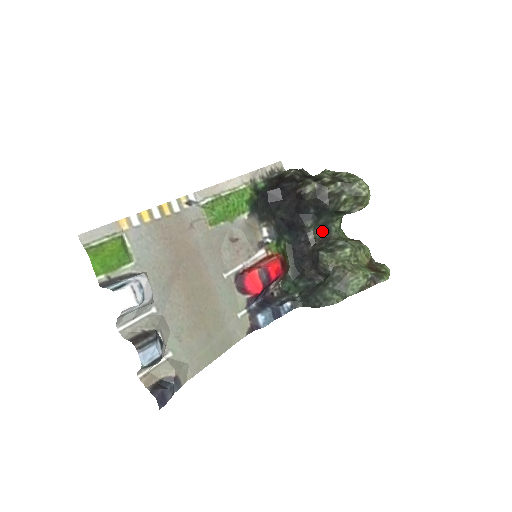
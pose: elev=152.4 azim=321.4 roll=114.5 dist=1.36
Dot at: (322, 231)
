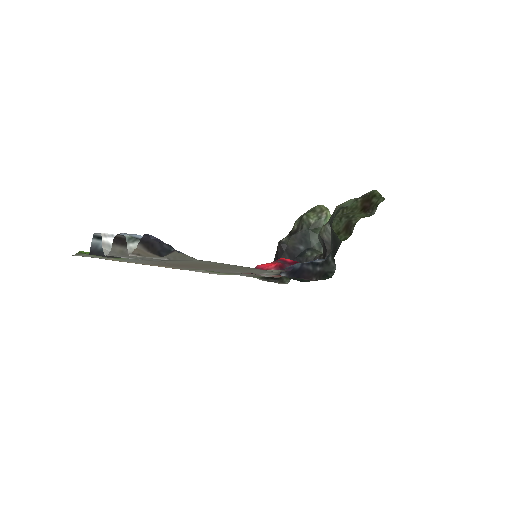
Dot at: occluded
